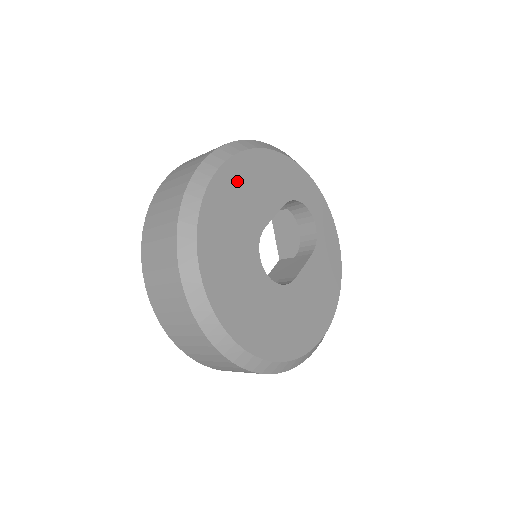
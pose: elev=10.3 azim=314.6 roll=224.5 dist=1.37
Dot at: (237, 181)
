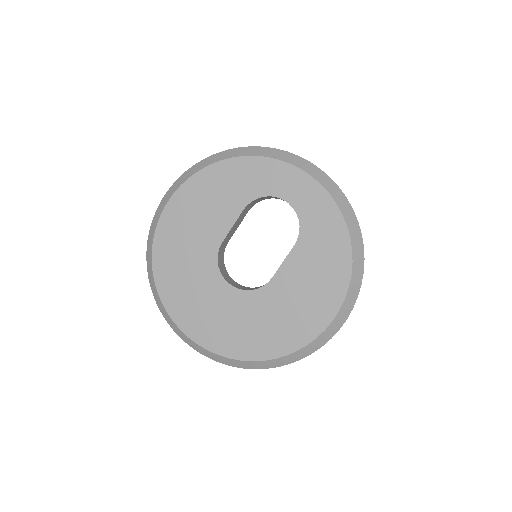
Dot at: (182, 214)
